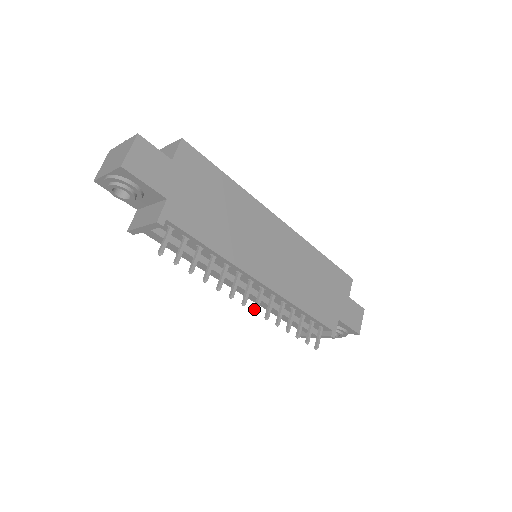
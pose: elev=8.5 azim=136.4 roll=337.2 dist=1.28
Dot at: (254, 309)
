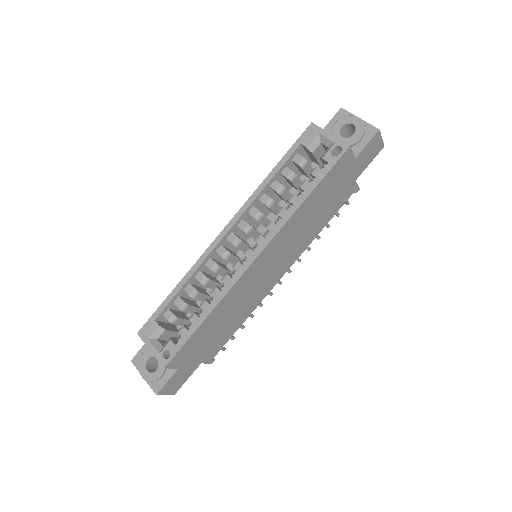
Dot at: occluded
